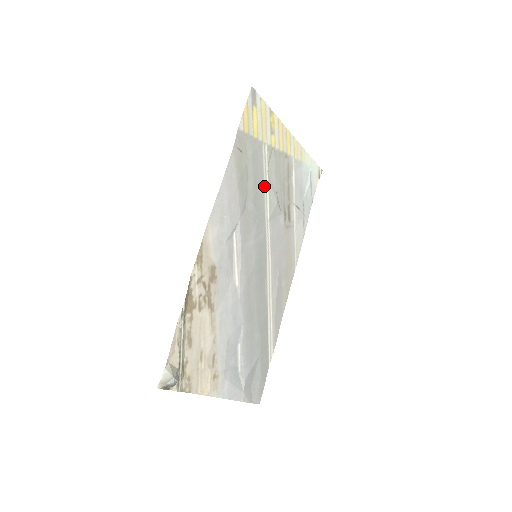
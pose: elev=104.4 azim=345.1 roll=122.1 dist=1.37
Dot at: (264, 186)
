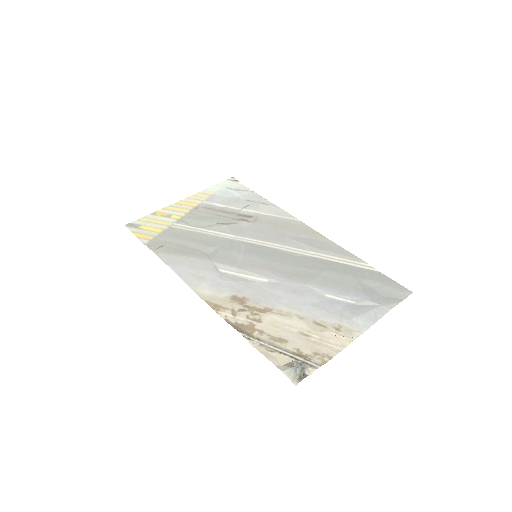
Dot at: (204, 234)
